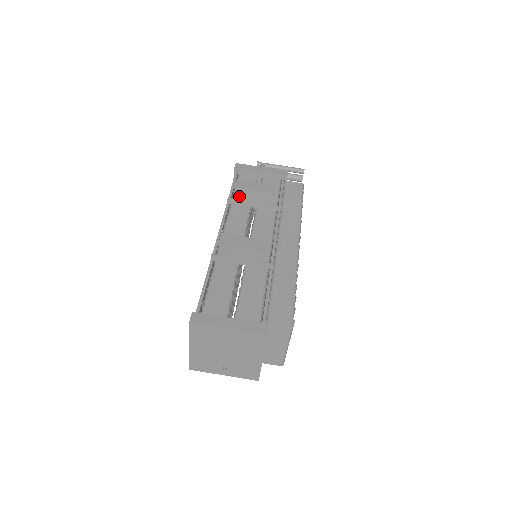
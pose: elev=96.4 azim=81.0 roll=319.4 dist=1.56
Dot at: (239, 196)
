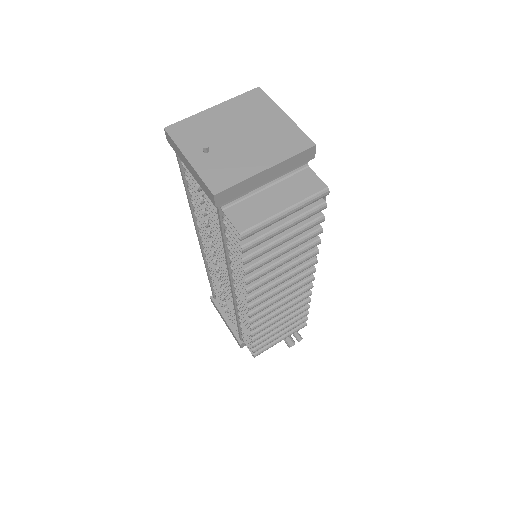
Dot at: occluded
